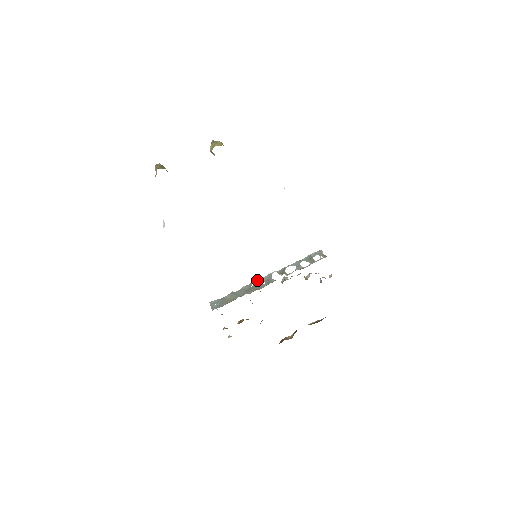
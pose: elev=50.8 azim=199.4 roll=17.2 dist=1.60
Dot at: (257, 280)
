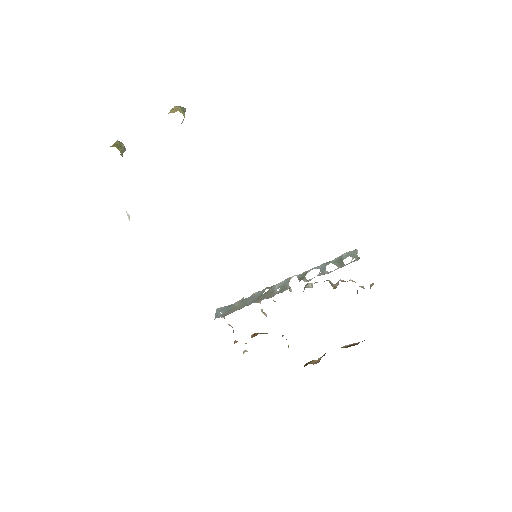
Dot at: occluded
